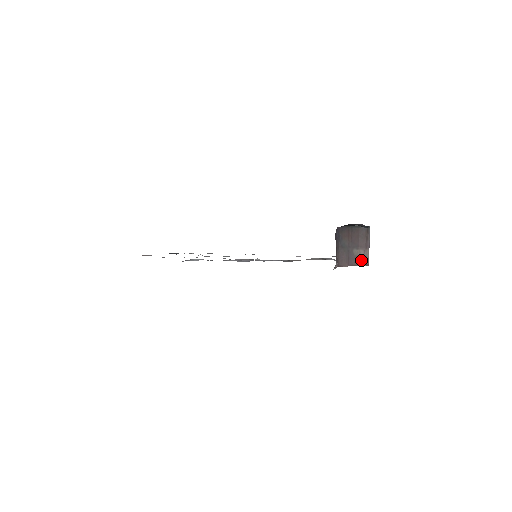
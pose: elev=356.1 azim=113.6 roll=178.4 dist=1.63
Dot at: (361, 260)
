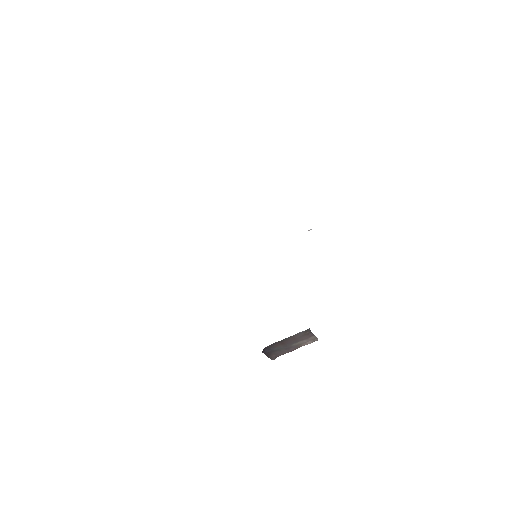
Dot at: (306, 343)
